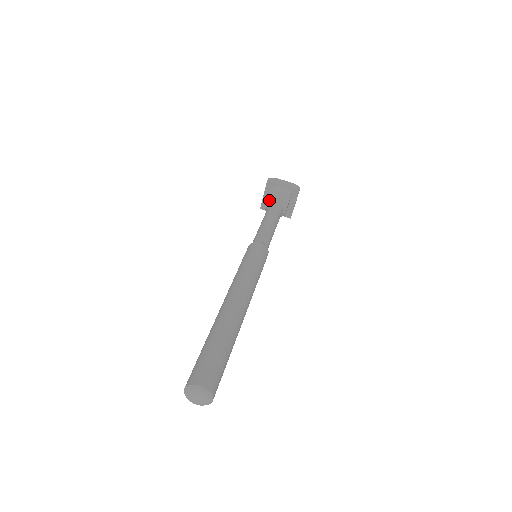
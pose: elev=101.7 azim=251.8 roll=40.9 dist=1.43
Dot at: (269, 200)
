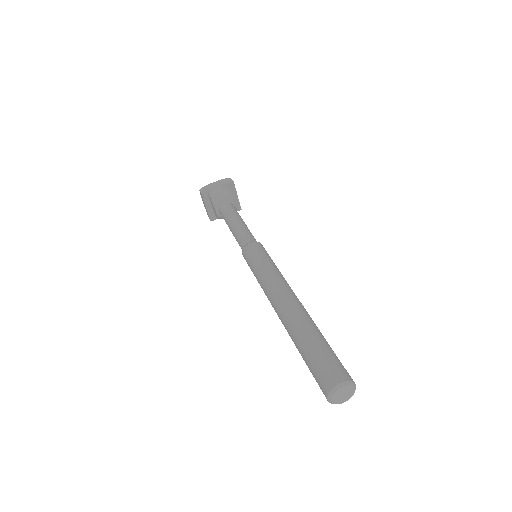
Dot at: (216, 207)
